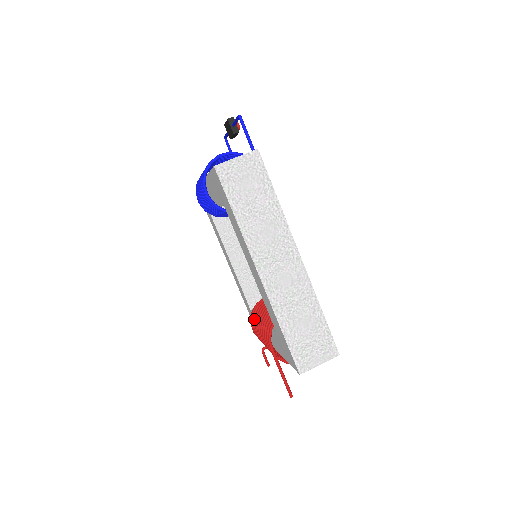
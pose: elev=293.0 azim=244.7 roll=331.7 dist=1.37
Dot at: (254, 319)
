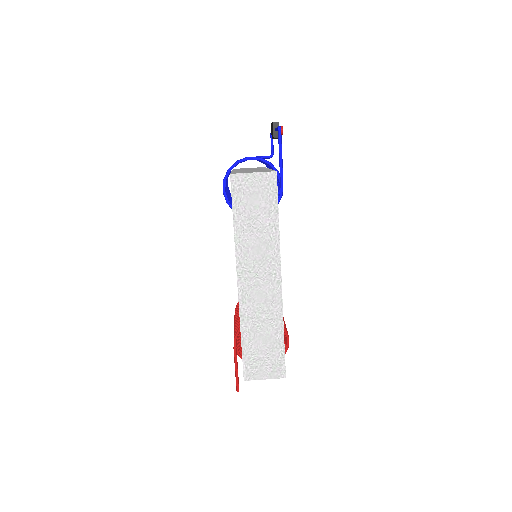
Dot at: (237, 308)
